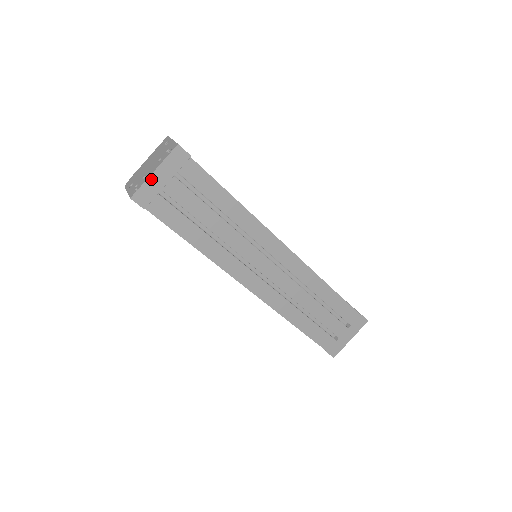
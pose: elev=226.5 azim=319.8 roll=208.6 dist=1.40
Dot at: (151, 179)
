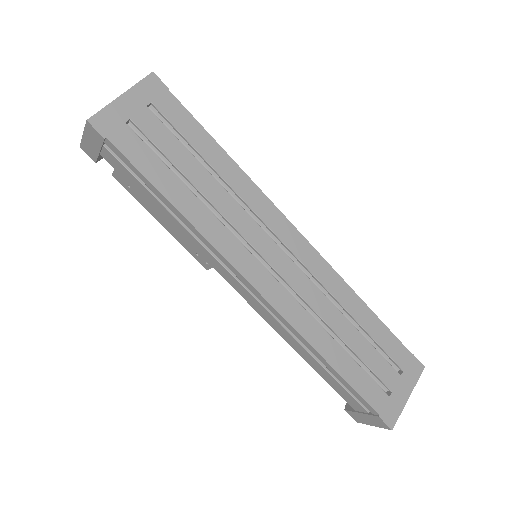
Dot at: (117, 103)
